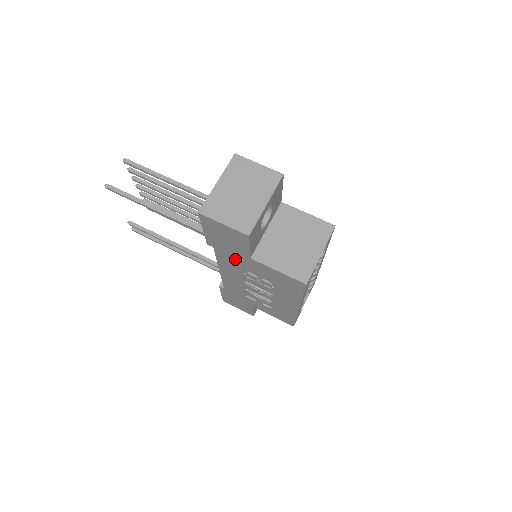
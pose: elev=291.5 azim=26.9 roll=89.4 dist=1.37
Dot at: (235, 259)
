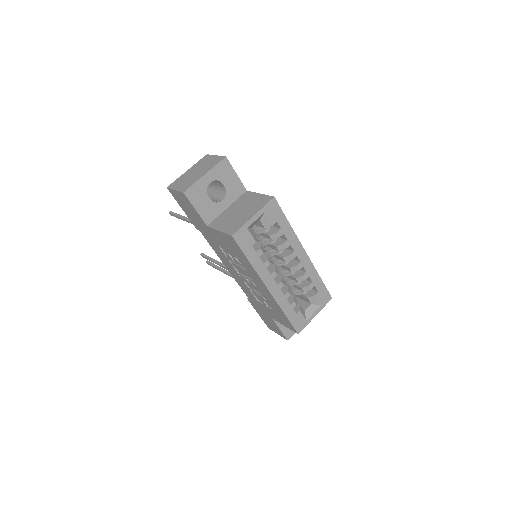
Dot at: (210, 237)
